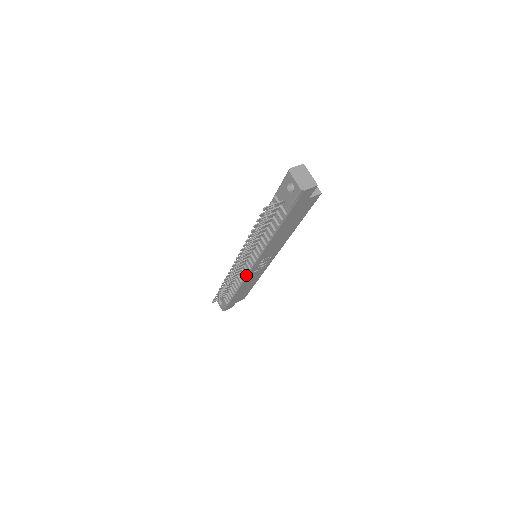
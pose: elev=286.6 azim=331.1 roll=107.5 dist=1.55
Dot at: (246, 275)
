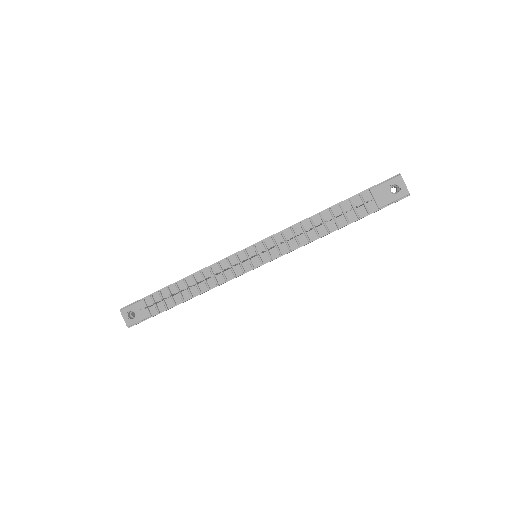
Dot at: (236, 275)
